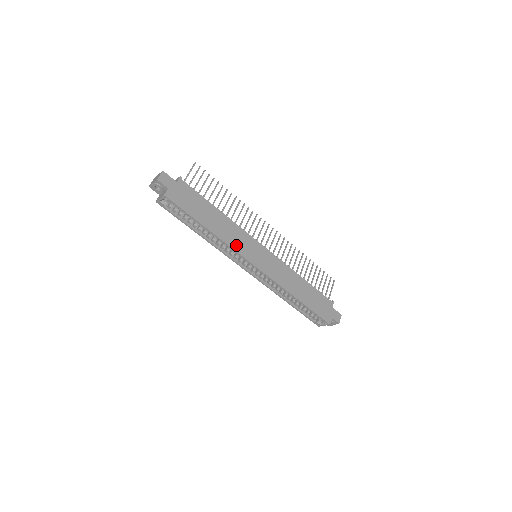
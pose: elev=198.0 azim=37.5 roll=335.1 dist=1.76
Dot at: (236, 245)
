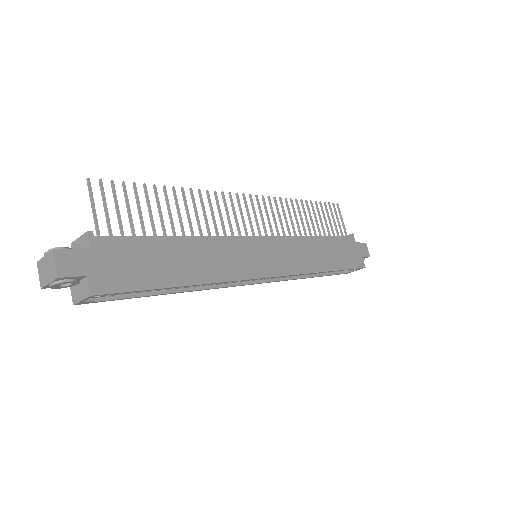
Dot at: (234, 270)
